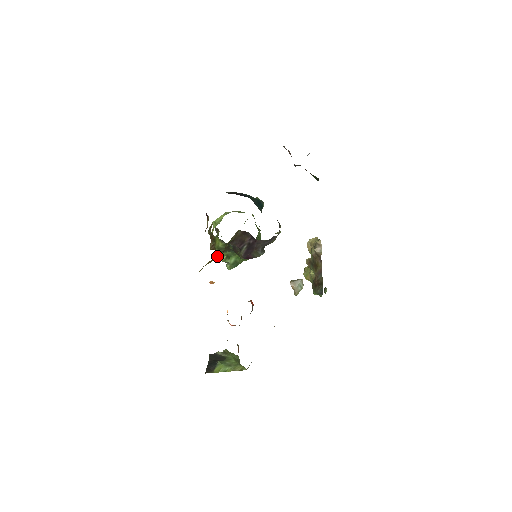
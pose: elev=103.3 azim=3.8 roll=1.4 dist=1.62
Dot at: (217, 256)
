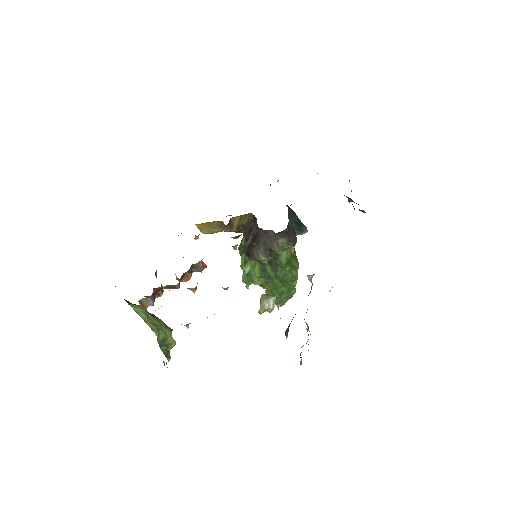
Dot at: (221, 228)
